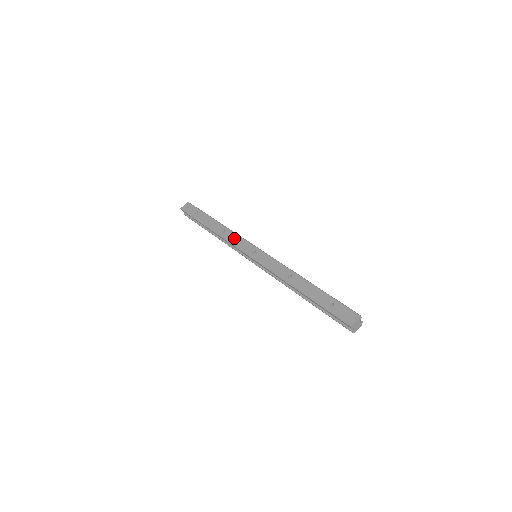
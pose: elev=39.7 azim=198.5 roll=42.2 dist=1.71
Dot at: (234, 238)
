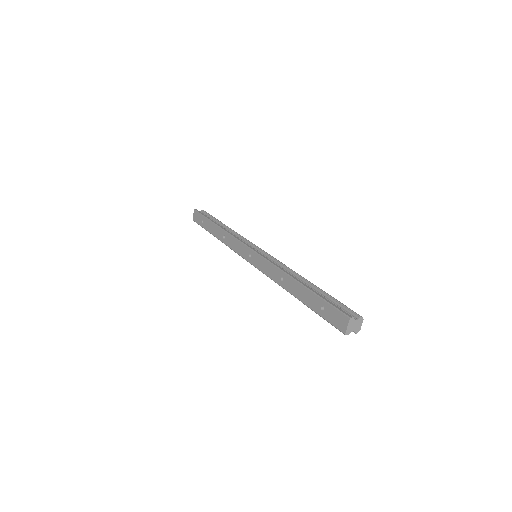
Dot at: (233, 243)
